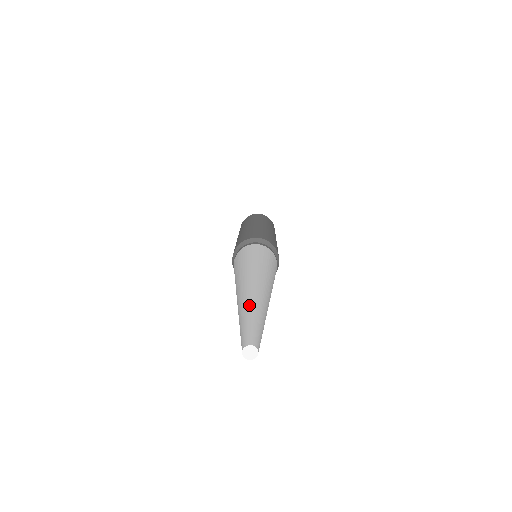
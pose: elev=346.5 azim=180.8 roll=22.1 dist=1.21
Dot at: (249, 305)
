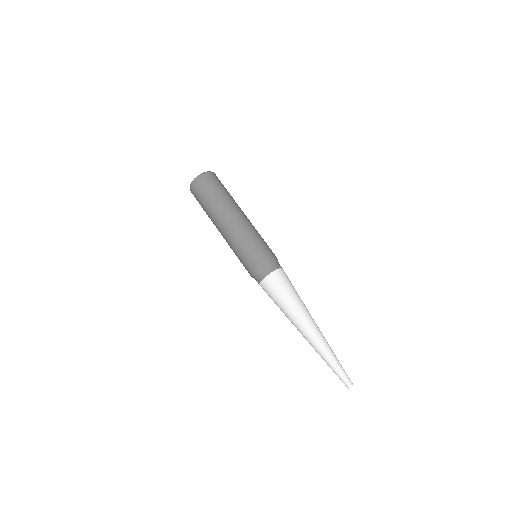
Dot at: (325, 357)
